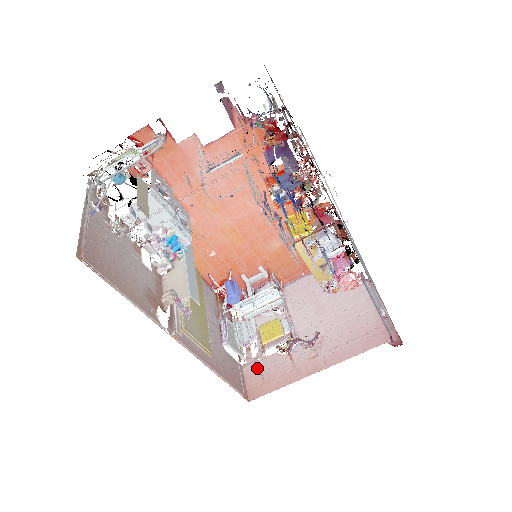
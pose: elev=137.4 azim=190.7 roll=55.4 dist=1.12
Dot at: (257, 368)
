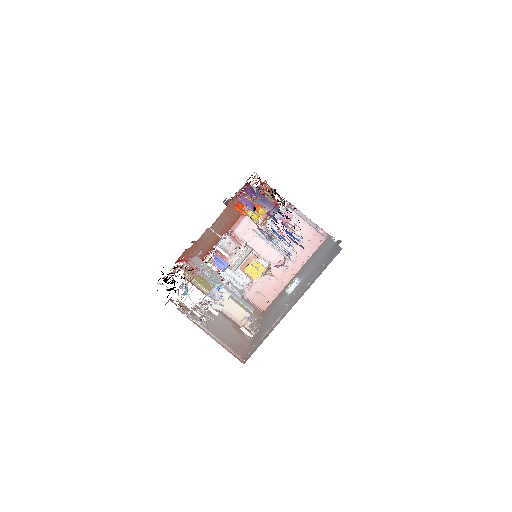
Dot at: (255, 291)
